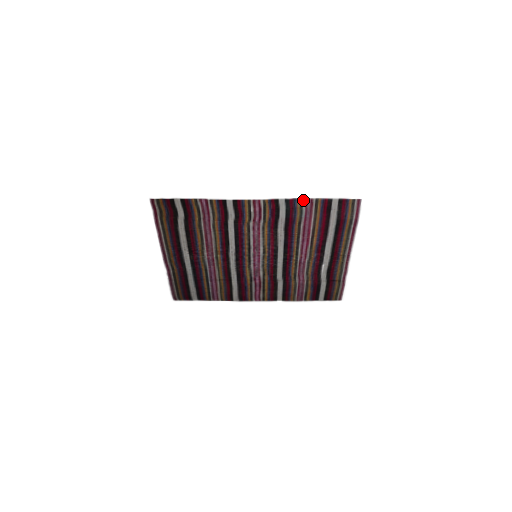
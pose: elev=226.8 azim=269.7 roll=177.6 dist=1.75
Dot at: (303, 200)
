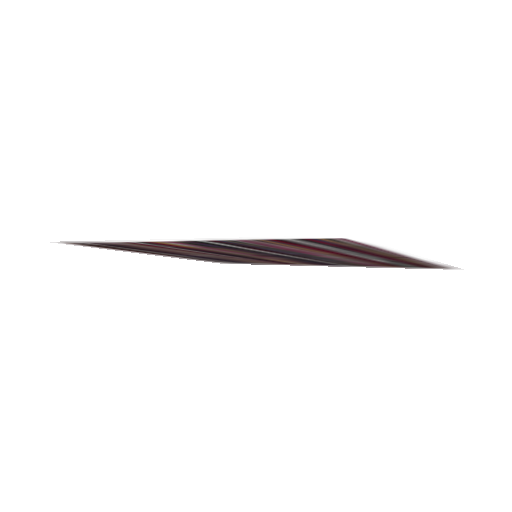
Dot at: (232, 240)
